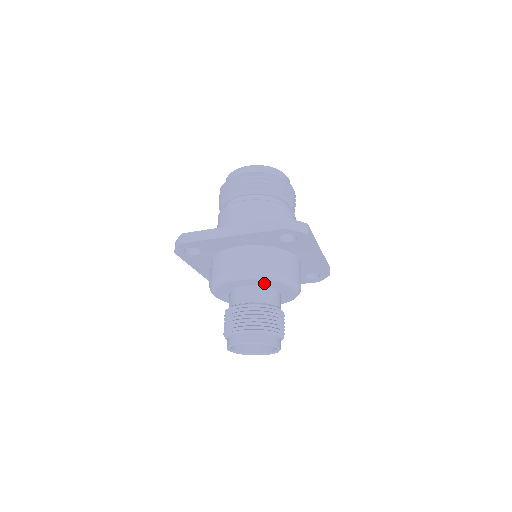
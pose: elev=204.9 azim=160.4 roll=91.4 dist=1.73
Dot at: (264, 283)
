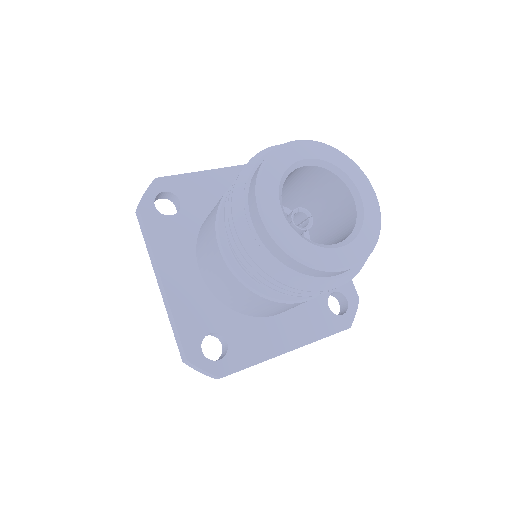
Dot at: occluded
